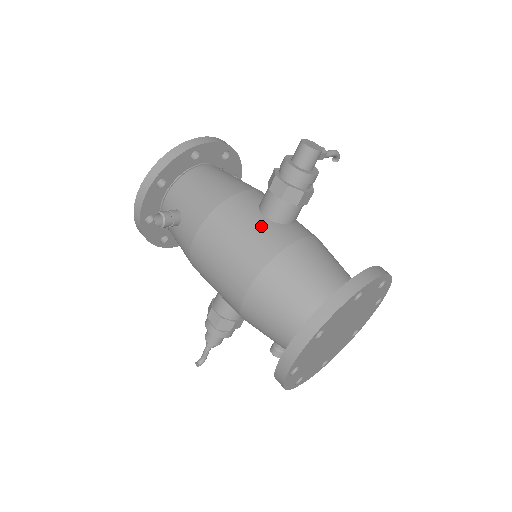
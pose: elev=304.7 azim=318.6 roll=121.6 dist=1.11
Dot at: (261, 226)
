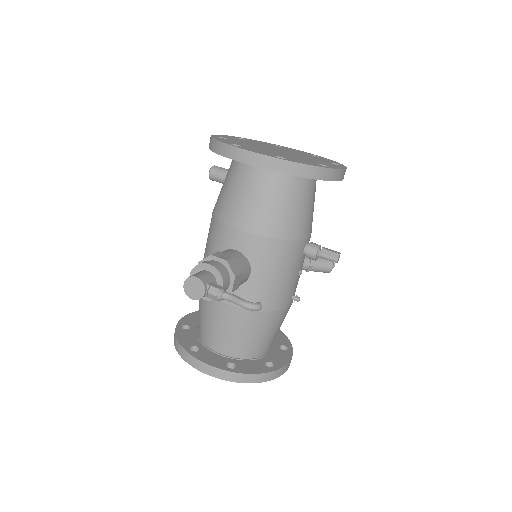
Dot at: occluded
